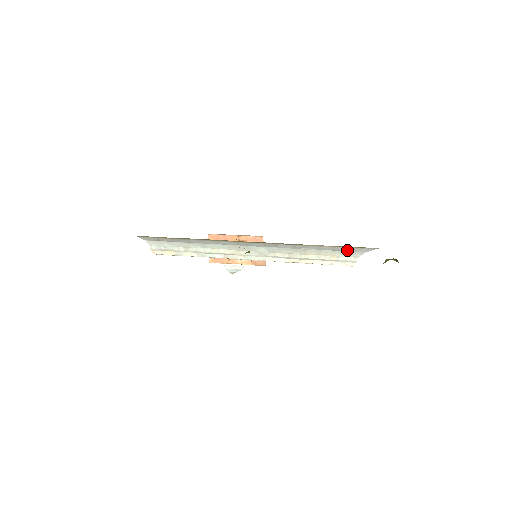
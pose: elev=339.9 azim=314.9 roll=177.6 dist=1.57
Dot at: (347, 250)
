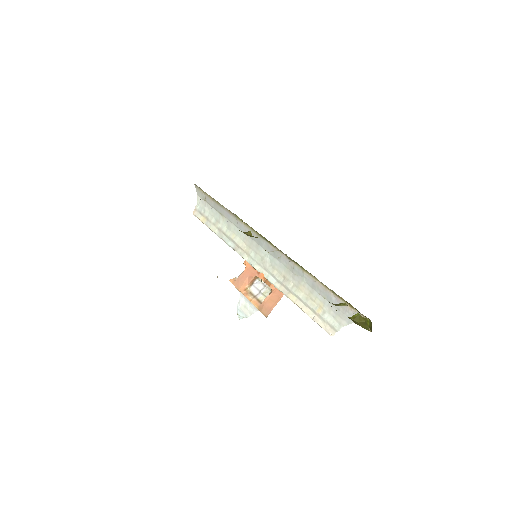
Dot at: (337, 306)
